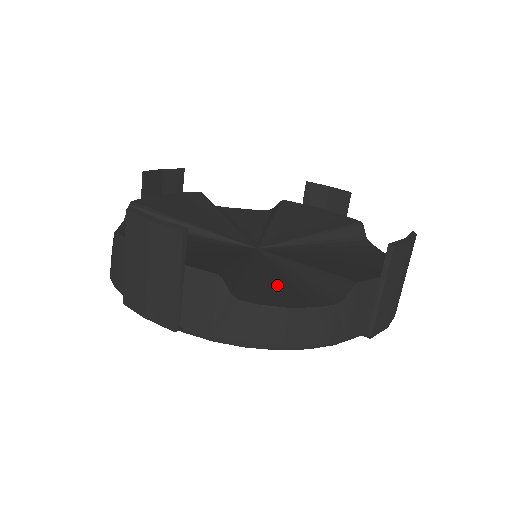
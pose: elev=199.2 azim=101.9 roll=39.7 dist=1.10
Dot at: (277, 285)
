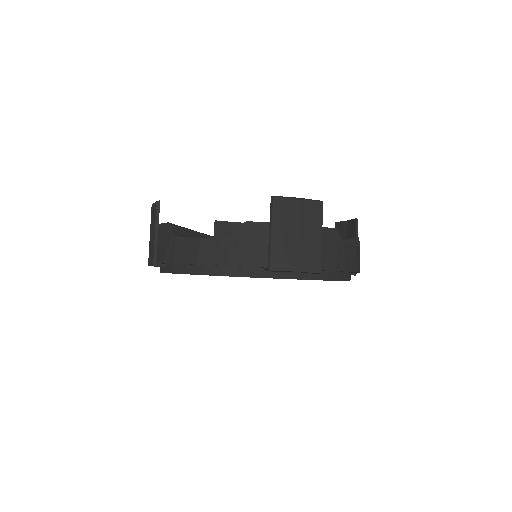
Dot at: occluded
